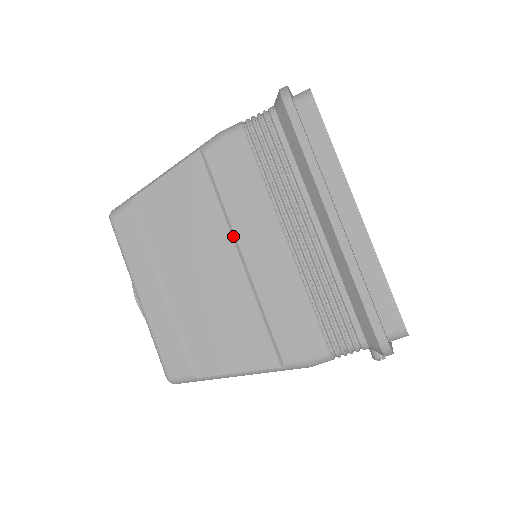
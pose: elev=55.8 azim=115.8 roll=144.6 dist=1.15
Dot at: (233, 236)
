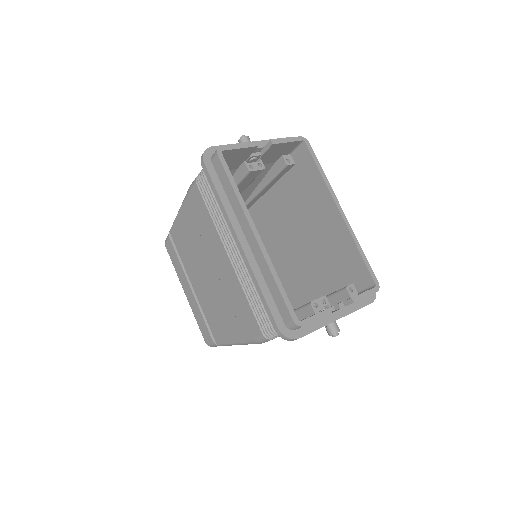
Dot at: (209, 255)
